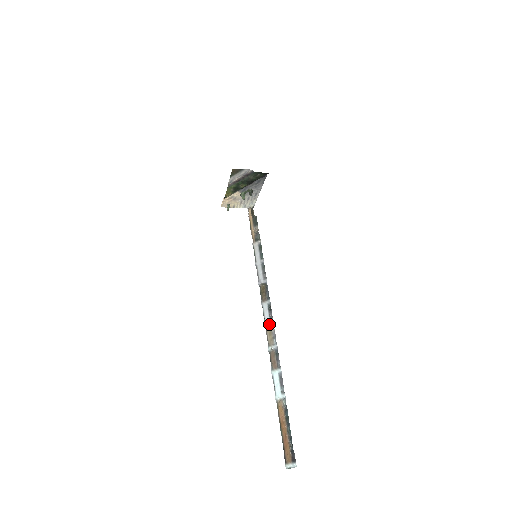
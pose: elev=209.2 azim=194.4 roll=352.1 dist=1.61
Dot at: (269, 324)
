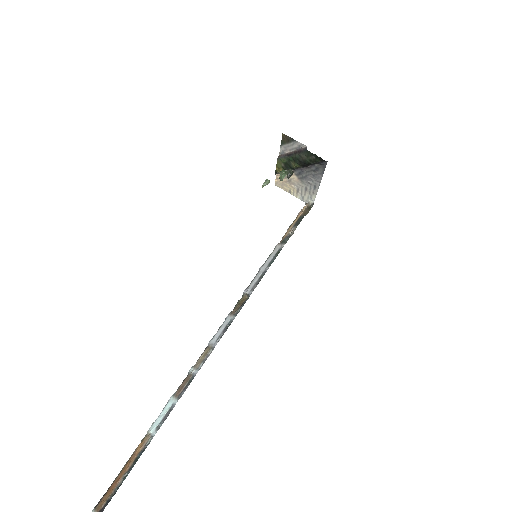
Dot at: (213, 342)
